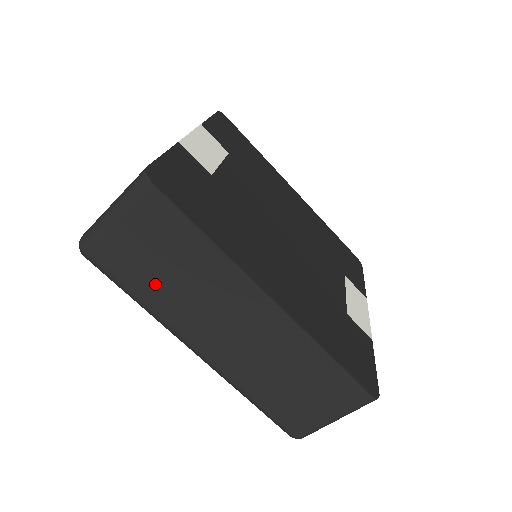
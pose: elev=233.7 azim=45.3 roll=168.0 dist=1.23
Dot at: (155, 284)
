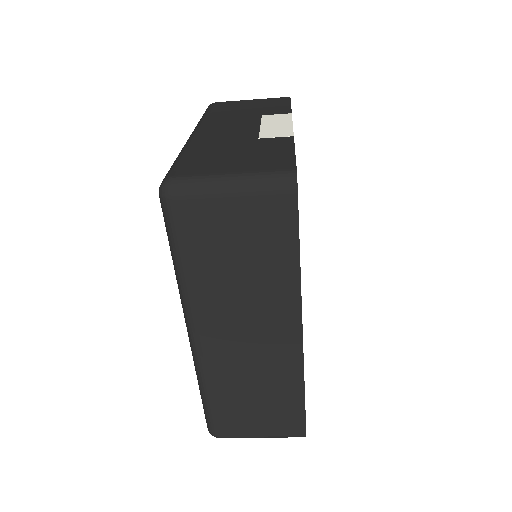
Dot at: (213, 266)
